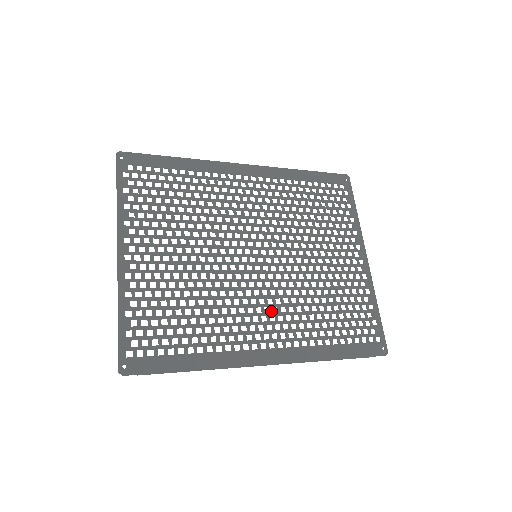
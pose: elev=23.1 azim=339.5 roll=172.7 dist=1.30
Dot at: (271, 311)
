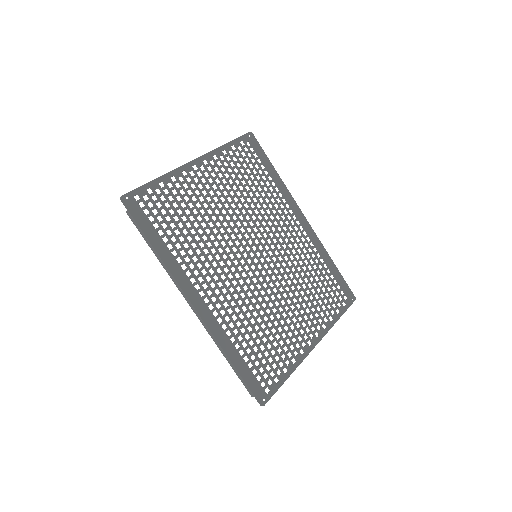
Dot at: (229, 287)
